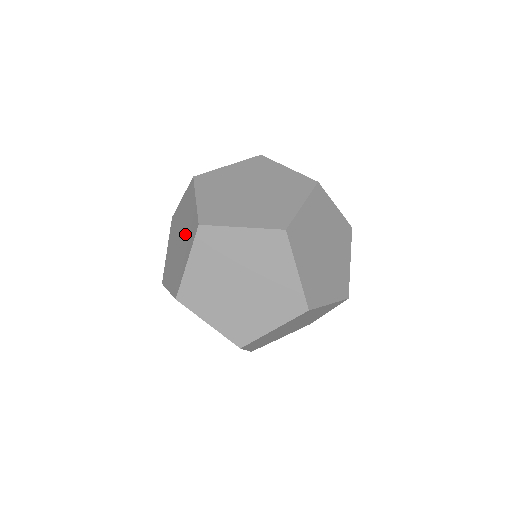
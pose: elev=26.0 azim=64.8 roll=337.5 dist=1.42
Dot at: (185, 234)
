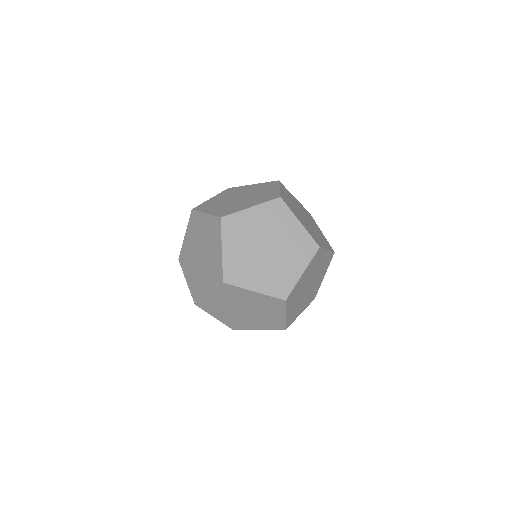
Dot at: (254, 197)
